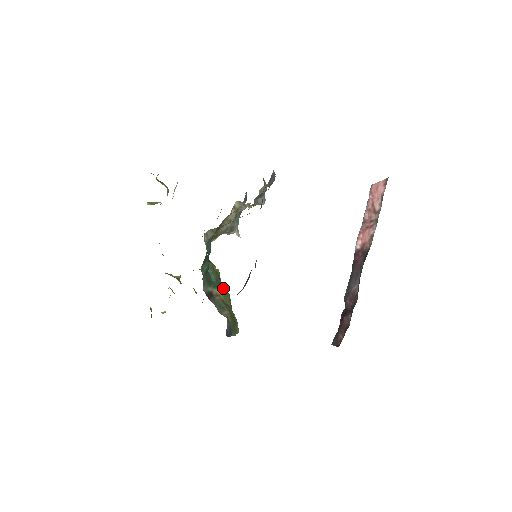
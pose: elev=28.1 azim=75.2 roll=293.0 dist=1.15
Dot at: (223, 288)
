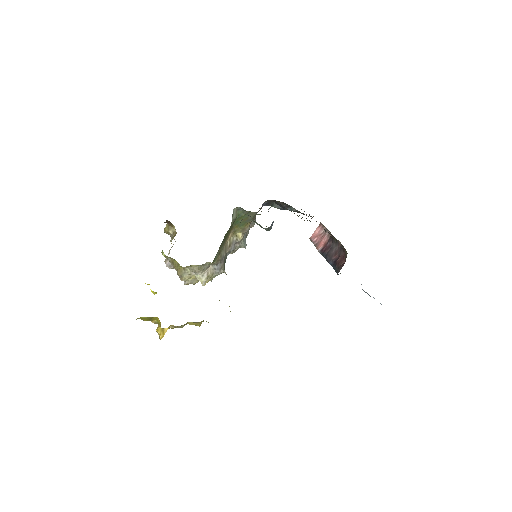
Dot at: occluded
